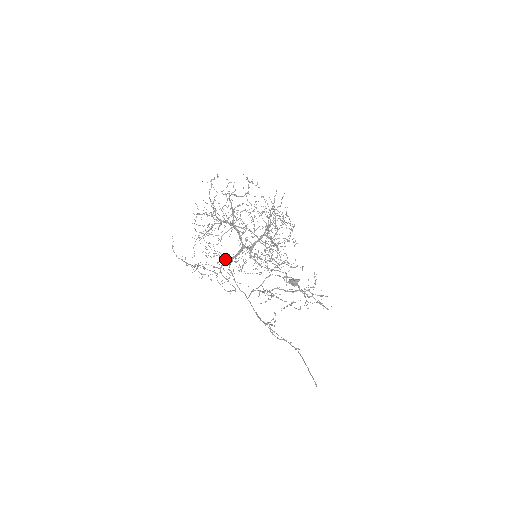
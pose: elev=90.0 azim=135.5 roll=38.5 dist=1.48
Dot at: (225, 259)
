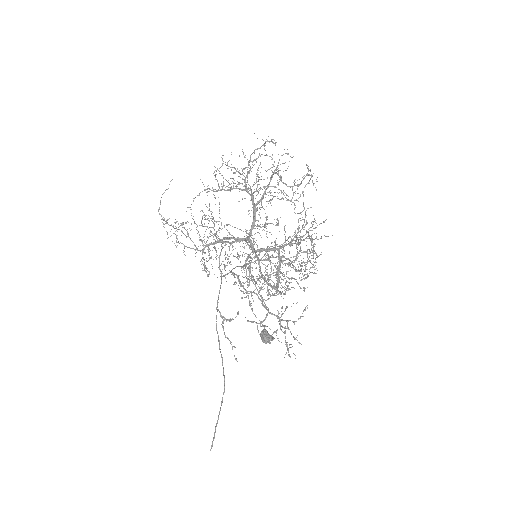
Dot at: occluded
